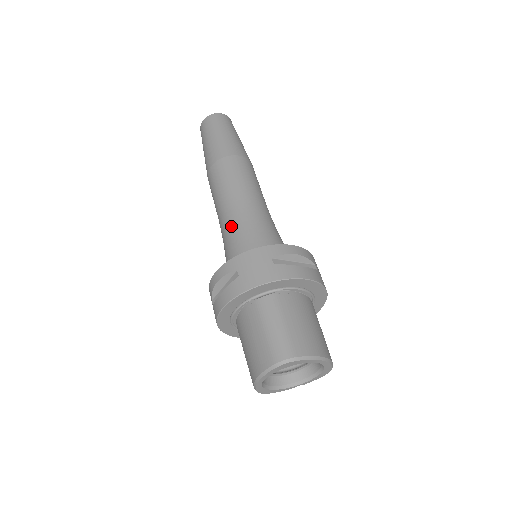
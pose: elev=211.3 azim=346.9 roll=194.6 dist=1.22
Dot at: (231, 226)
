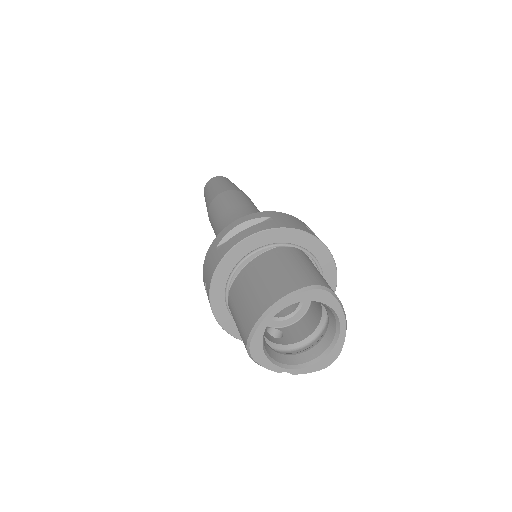
Dot at: occluded
